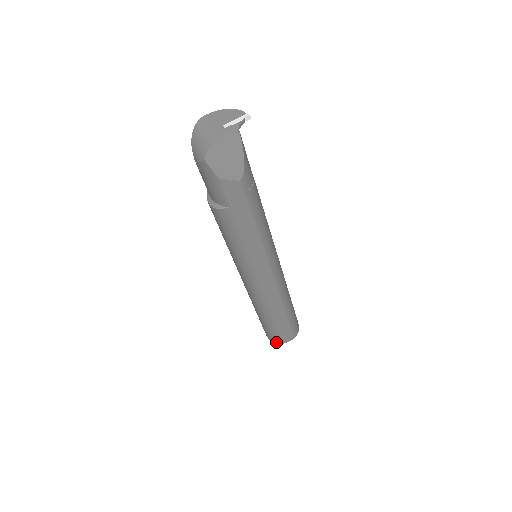
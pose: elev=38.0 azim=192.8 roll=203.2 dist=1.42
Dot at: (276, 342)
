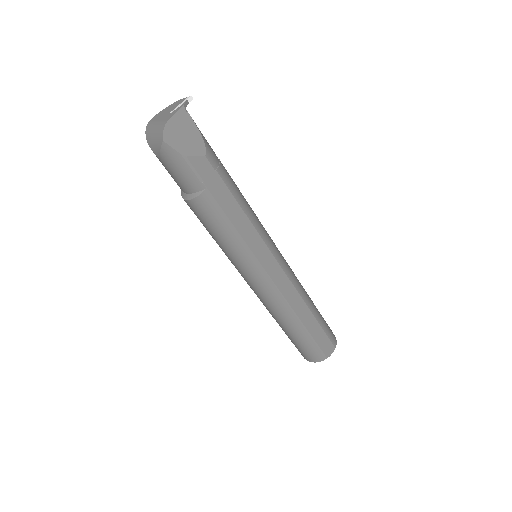
Dot at: (319, 360)
